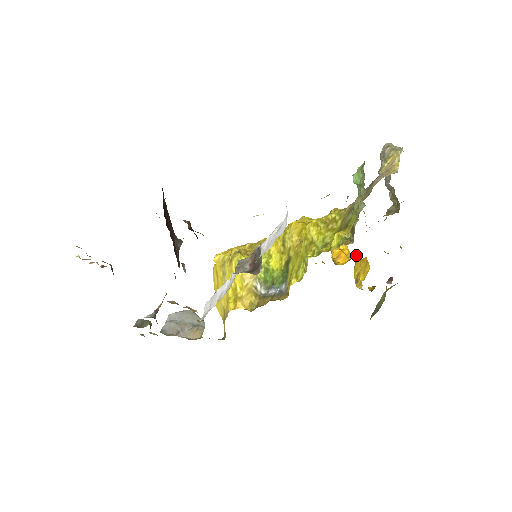
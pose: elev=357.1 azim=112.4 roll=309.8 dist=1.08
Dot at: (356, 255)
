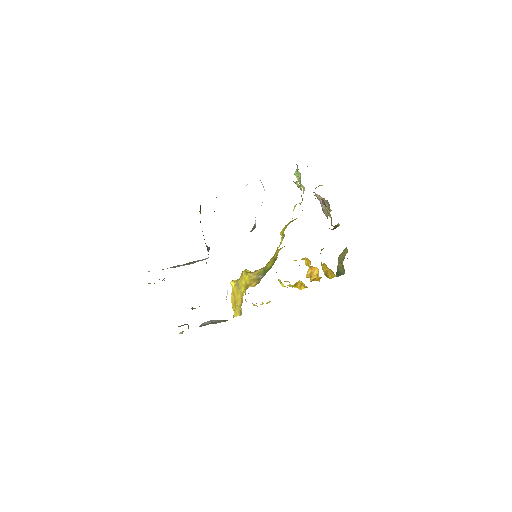
Dot at: occluded
